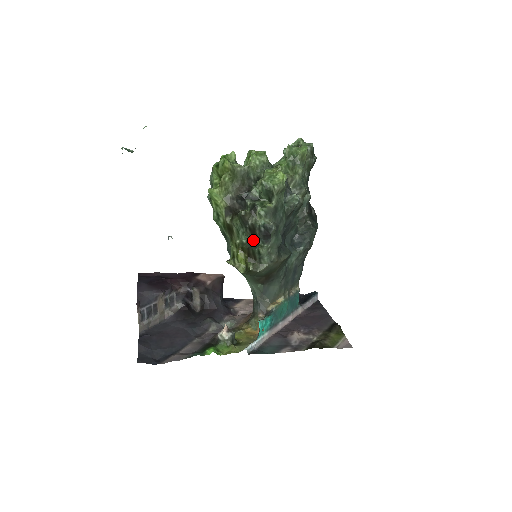
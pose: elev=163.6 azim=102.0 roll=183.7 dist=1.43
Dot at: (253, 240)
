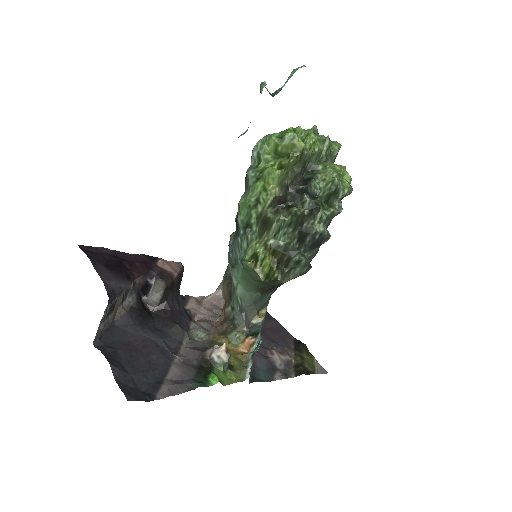
Dot at: (295, 245)
